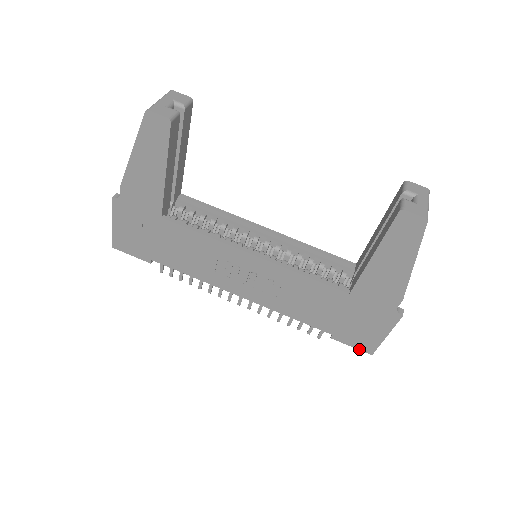
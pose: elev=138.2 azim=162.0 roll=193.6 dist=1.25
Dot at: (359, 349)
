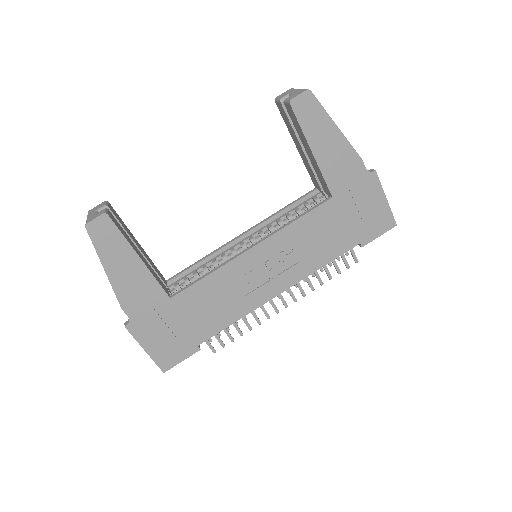
Dot at: (385, 232)
